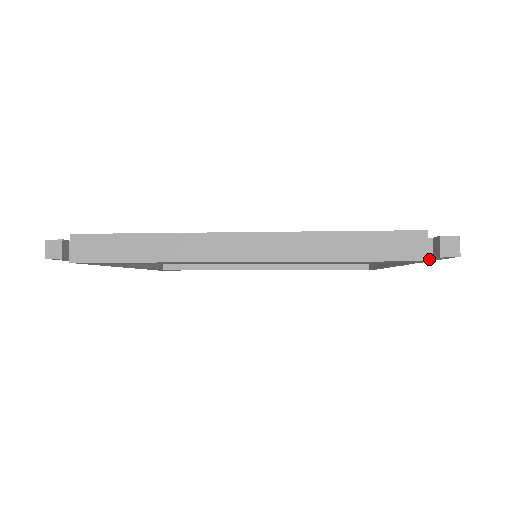
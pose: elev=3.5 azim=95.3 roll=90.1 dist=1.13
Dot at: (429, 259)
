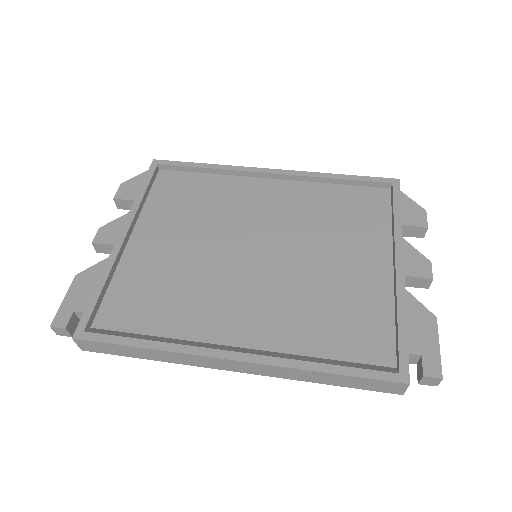
Dot at: occluded
